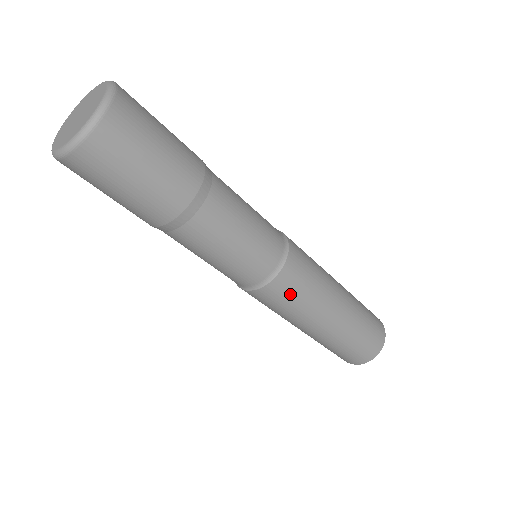
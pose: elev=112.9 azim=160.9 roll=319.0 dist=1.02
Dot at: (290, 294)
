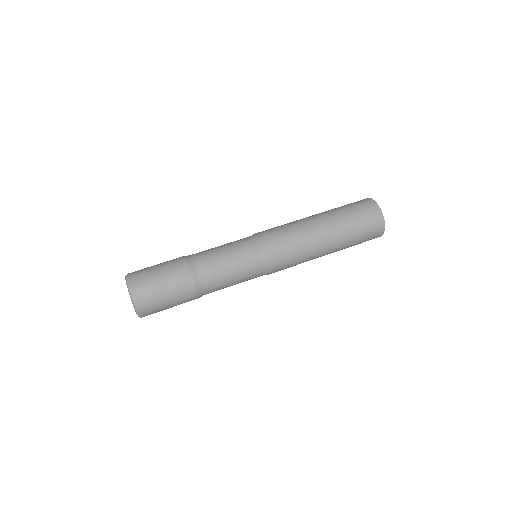
Dot at: (285, 261)
